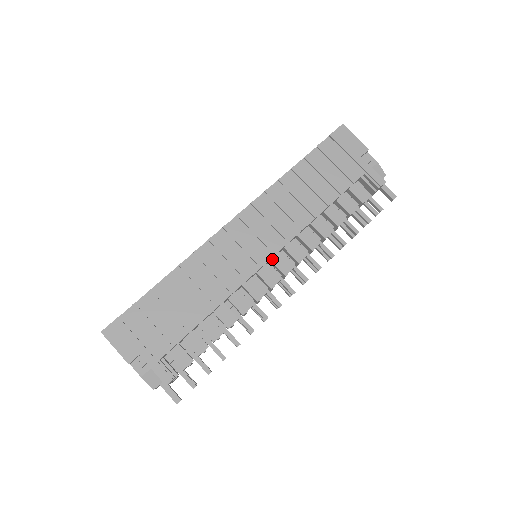
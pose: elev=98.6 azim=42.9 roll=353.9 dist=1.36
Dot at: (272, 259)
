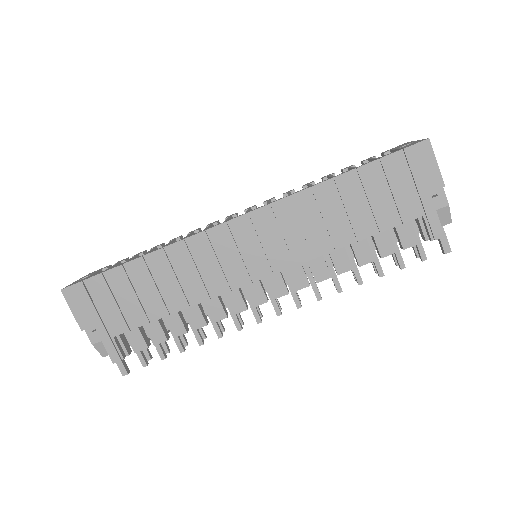
Dot at: (267, 276)
